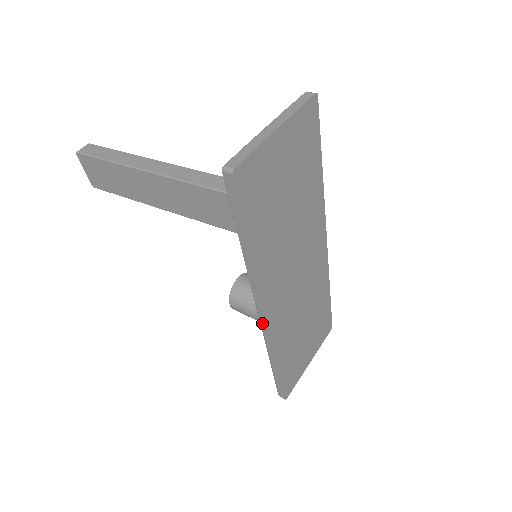
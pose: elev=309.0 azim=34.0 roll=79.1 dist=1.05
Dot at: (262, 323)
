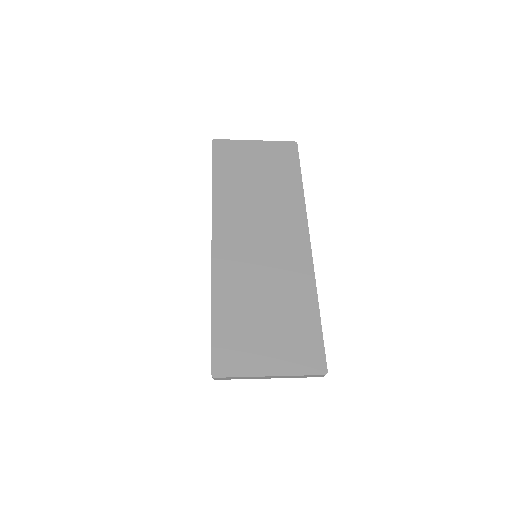
Dot at: (212, 252)
